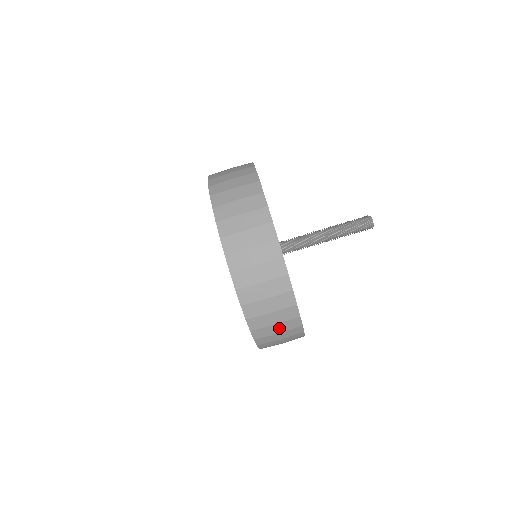
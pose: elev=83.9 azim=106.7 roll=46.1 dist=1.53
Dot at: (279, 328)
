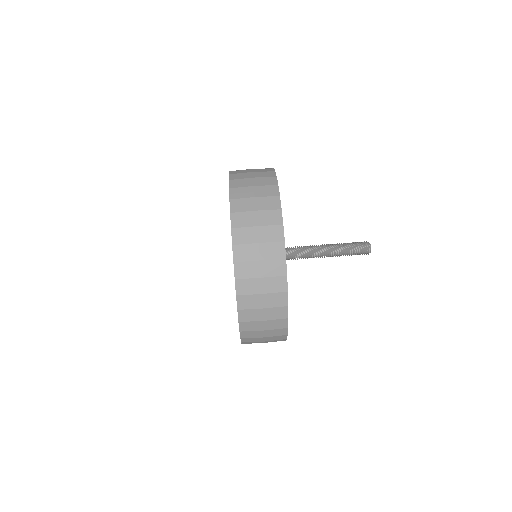
Dot at: (266, 342)
